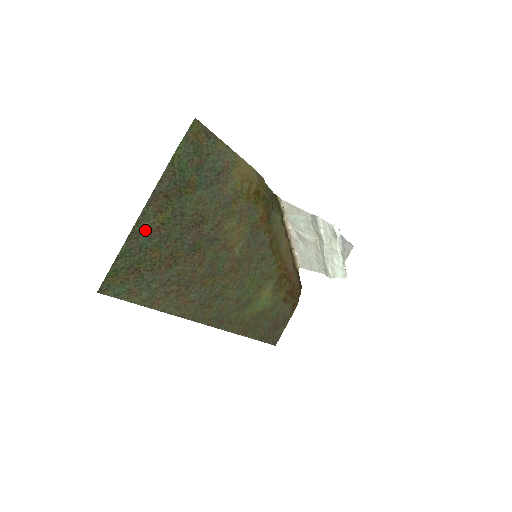
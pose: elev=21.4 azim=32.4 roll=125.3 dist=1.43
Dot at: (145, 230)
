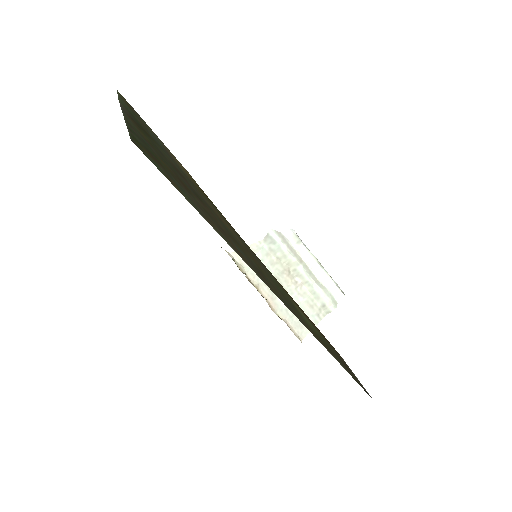
Dot at: (137, 132)
